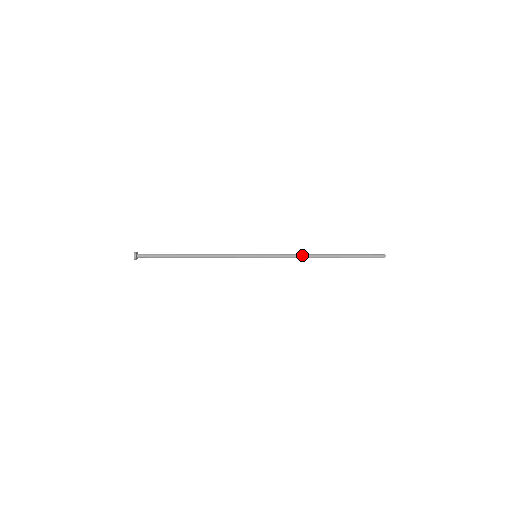
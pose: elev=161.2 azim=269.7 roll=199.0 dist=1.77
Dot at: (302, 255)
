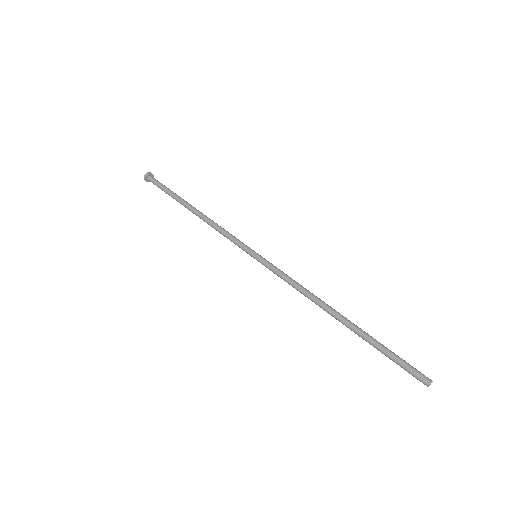
Dot at: (309, 293)
